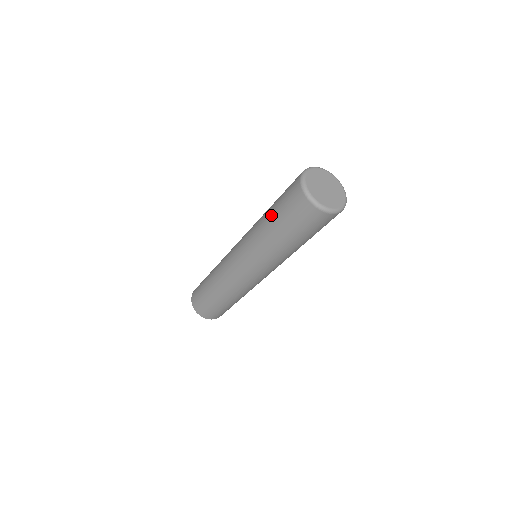
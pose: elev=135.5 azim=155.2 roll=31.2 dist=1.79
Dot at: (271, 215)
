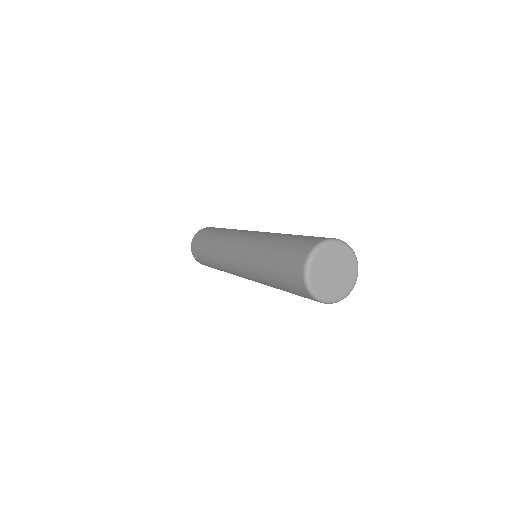
Dot at: (271, 273)
